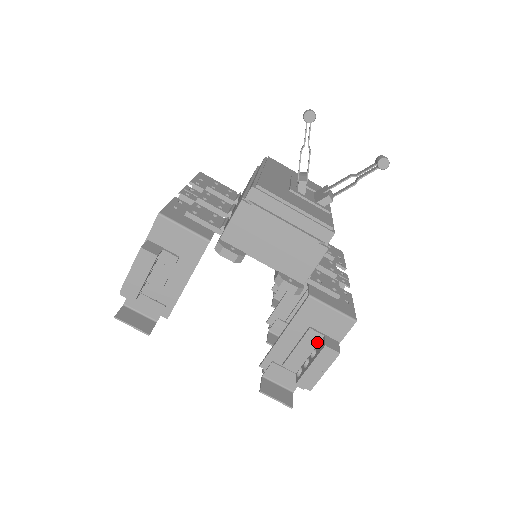
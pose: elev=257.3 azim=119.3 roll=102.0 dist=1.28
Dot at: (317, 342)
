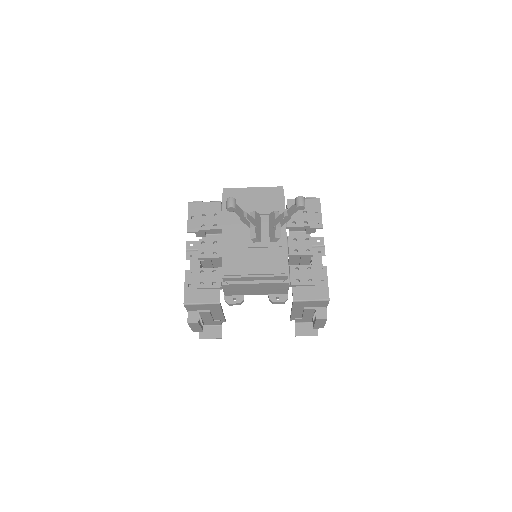
Dot at: (313, 311)
